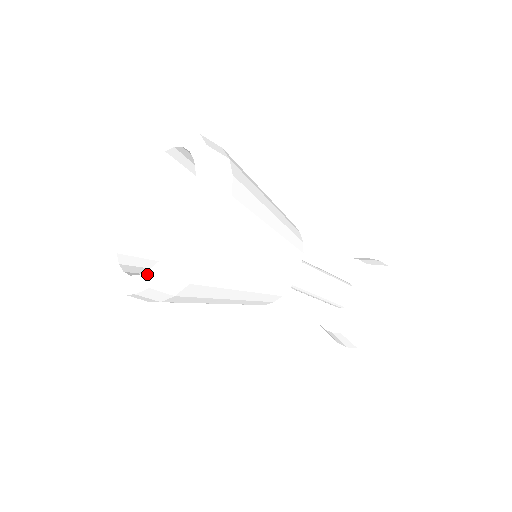
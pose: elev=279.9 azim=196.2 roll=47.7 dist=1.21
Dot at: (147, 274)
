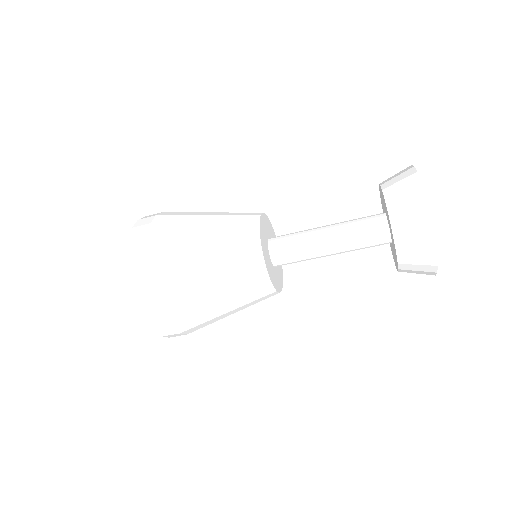
Dot at: occluded
